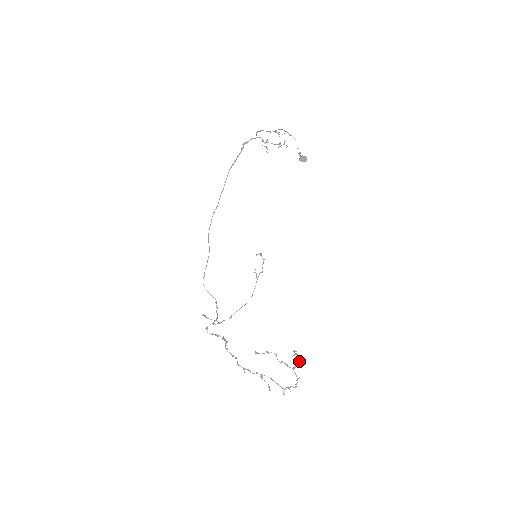
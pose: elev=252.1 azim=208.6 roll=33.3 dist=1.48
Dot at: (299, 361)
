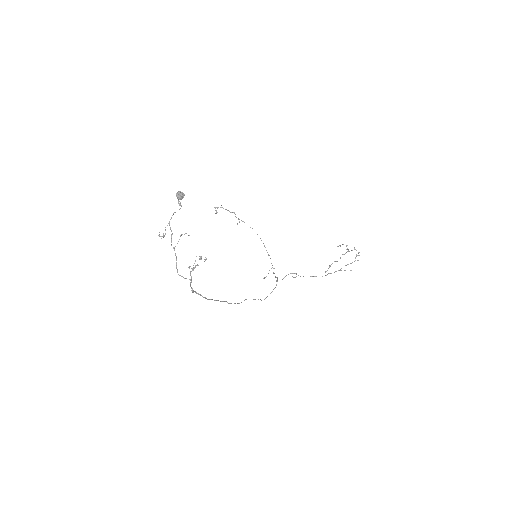
Dot at: (346, 246)
